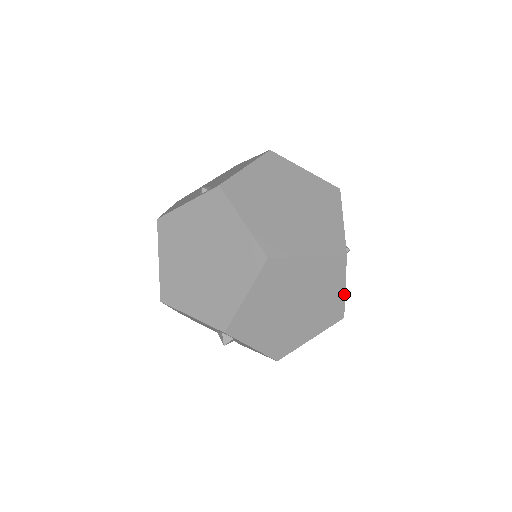
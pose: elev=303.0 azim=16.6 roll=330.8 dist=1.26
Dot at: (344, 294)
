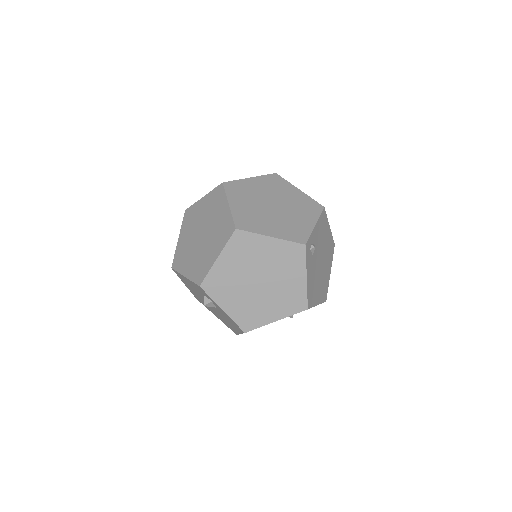
Dot at: (306, 284)
